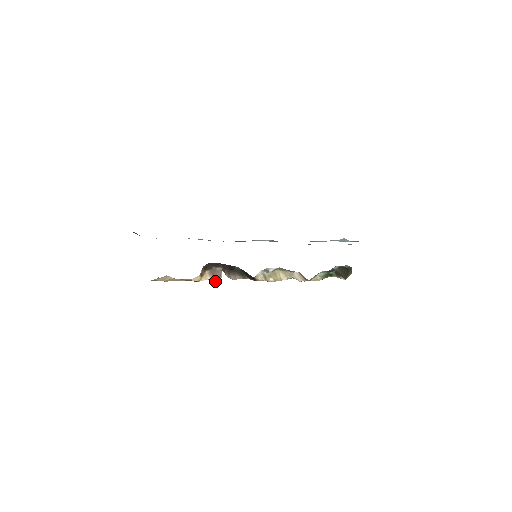
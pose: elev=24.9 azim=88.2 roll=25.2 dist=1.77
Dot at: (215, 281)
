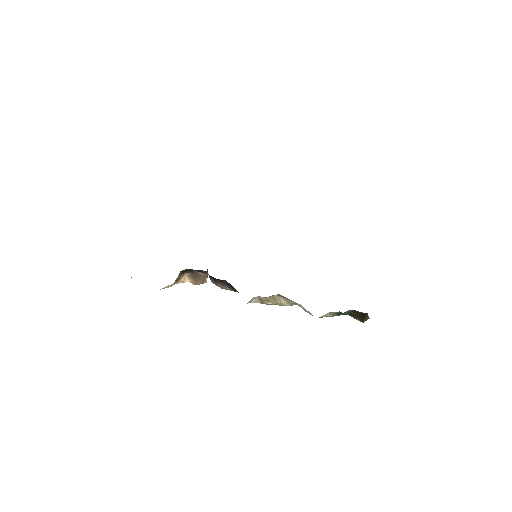
Dot at: (197, 284)
